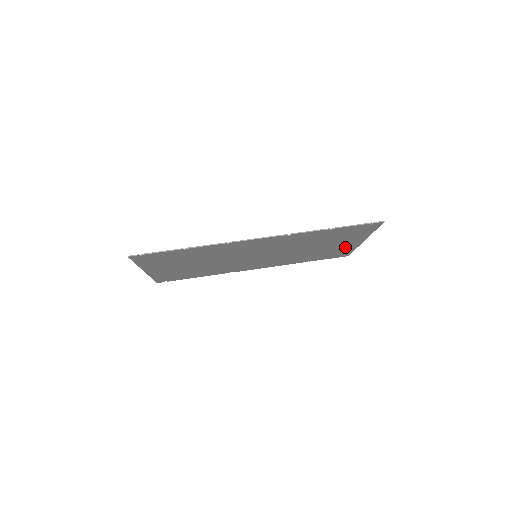
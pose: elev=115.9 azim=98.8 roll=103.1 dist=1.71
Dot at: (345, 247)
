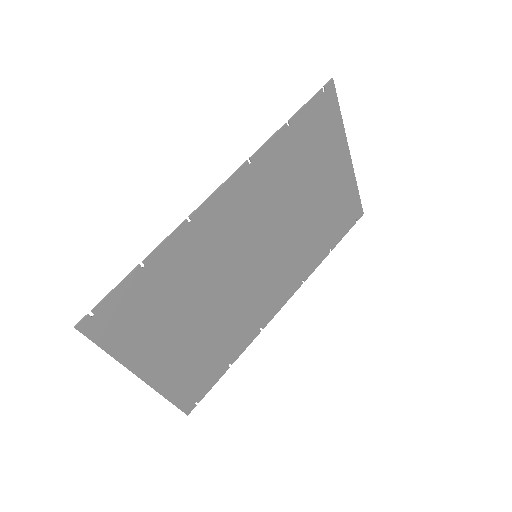
Dot at: (342, 185)
